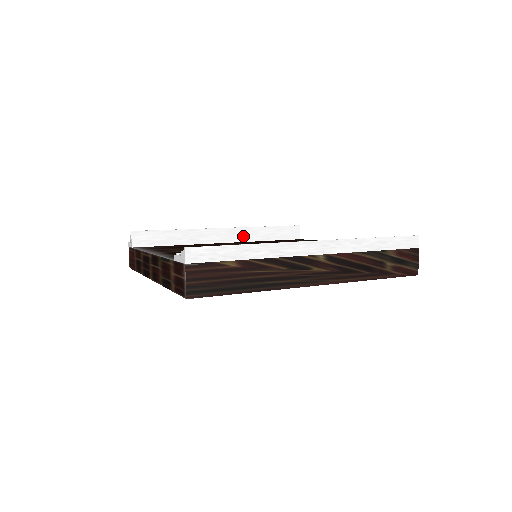
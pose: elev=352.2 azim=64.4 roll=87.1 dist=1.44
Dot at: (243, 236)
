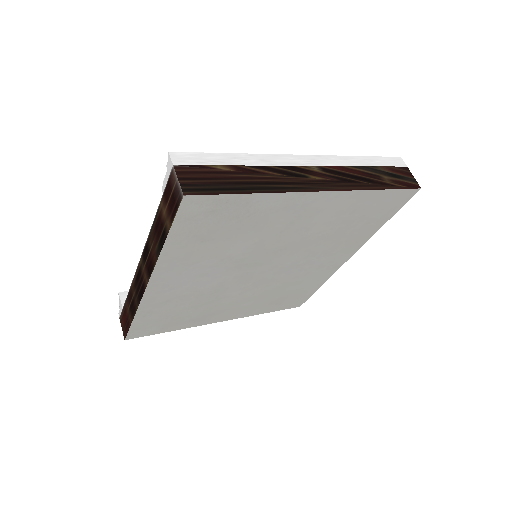
Dot at: occluded
